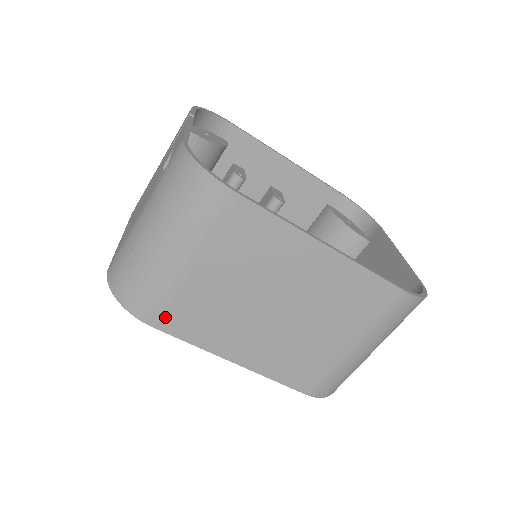
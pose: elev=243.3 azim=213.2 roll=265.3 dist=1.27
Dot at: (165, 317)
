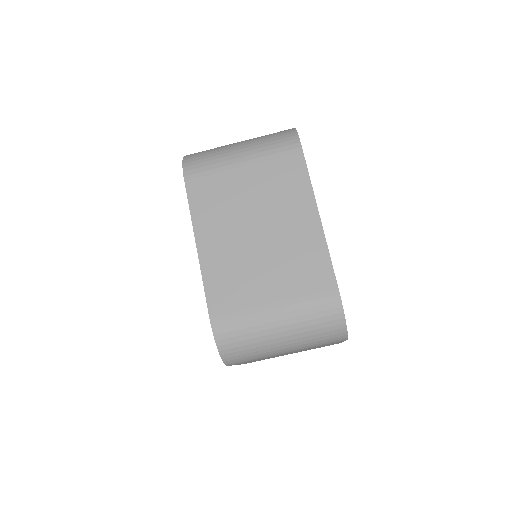
Dot at: (197, 181)
